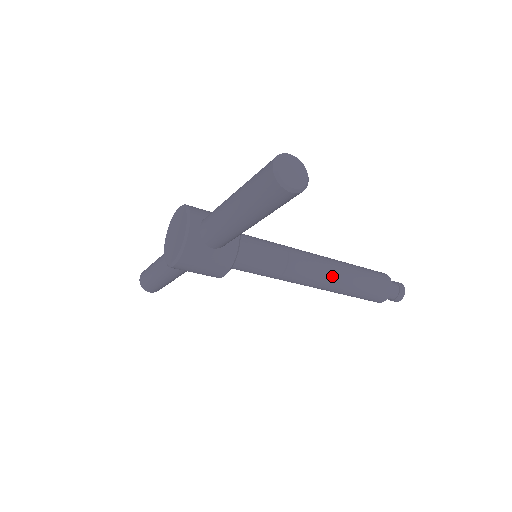
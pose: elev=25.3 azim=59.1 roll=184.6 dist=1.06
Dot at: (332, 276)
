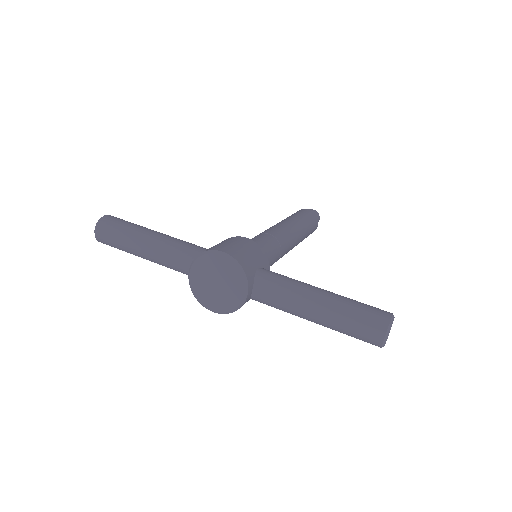
Dot at: occluded
